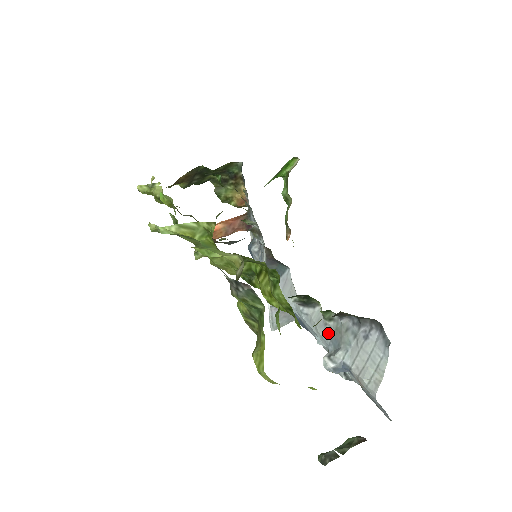
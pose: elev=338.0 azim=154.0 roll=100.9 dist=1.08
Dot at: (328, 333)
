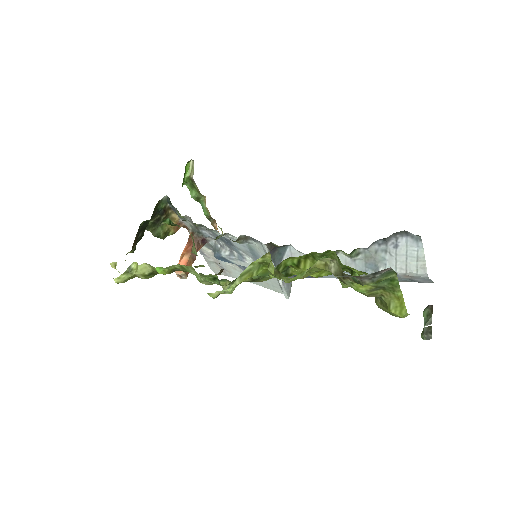
Dot at: (360, 264)
